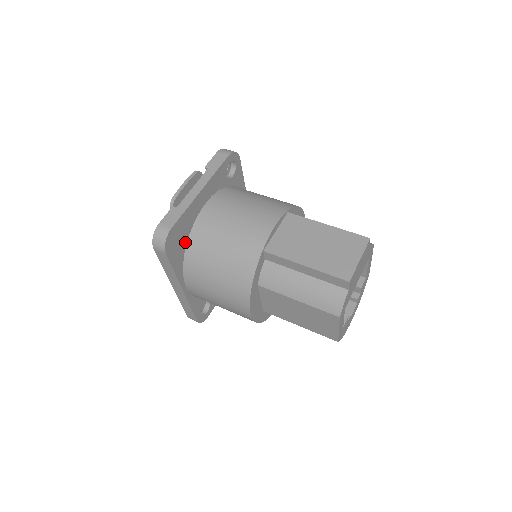
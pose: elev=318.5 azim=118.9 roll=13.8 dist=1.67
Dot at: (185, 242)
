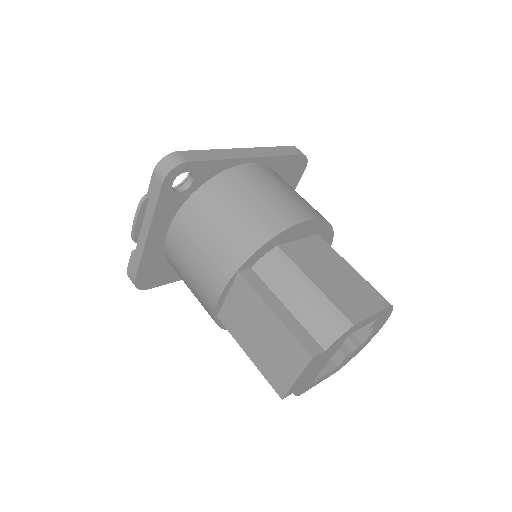
Dot at: (167, 265)
